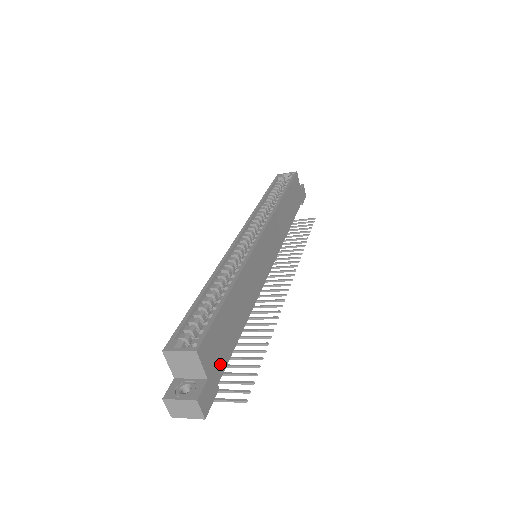
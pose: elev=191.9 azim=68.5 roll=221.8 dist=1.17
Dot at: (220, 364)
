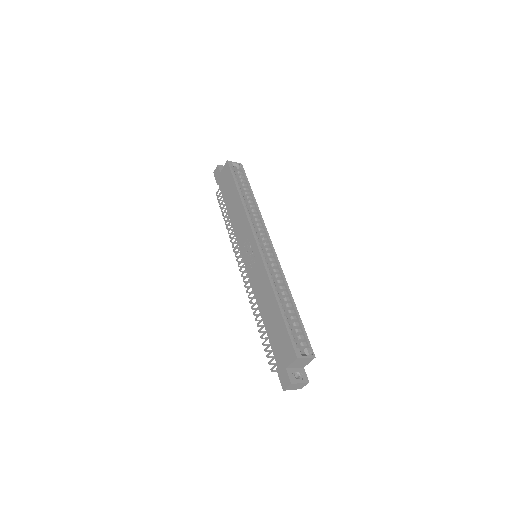
Dot at: occluded
